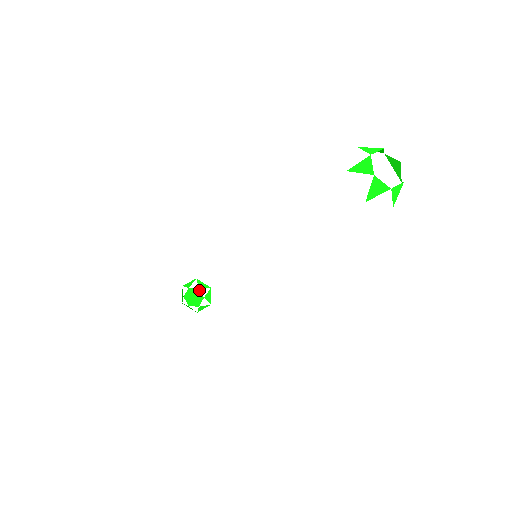
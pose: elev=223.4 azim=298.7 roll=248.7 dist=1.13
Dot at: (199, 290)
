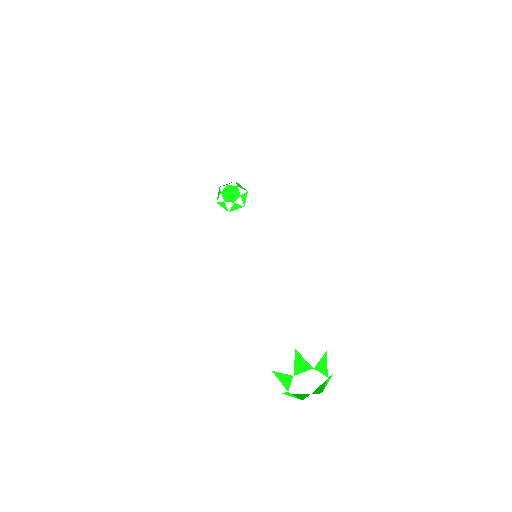
Dot at: occluded
